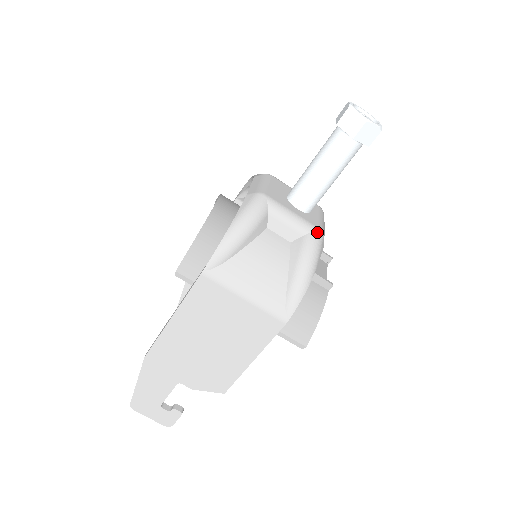
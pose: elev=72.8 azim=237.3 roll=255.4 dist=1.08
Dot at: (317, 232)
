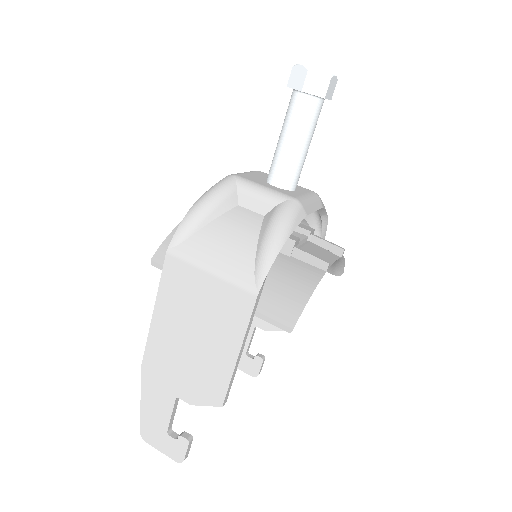
Dot at: (291, 200)
